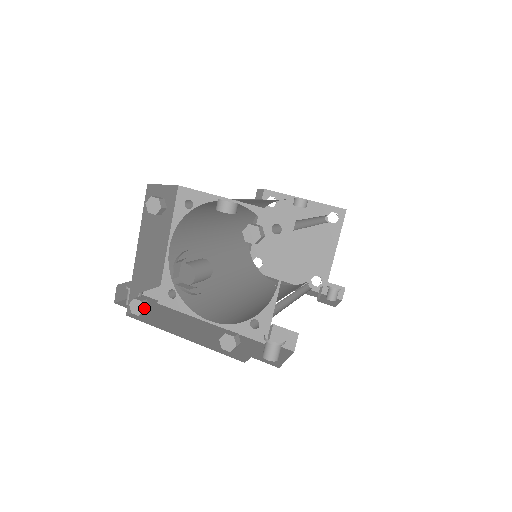
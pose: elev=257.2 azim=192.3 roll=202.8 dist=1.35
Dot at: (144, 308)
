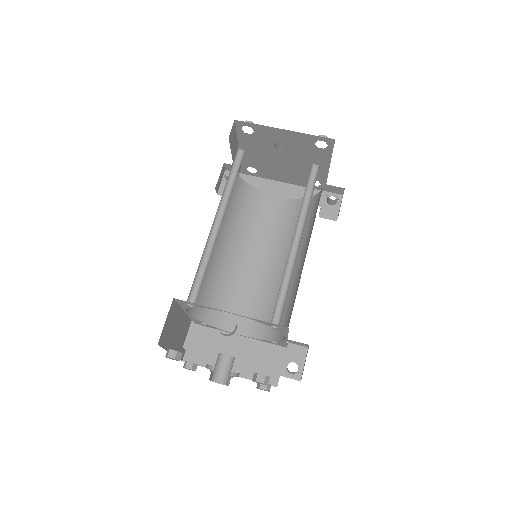
Dot at: (195, 370)
